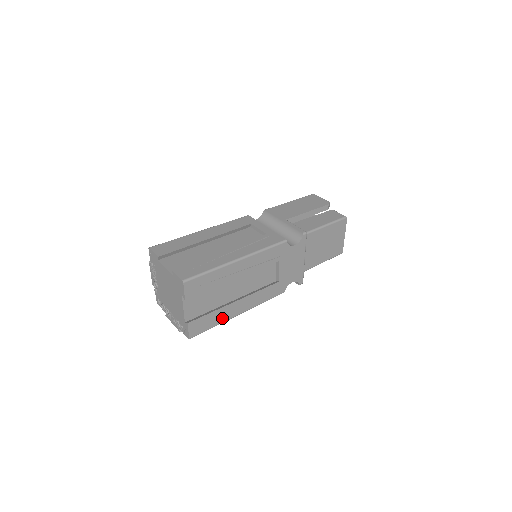
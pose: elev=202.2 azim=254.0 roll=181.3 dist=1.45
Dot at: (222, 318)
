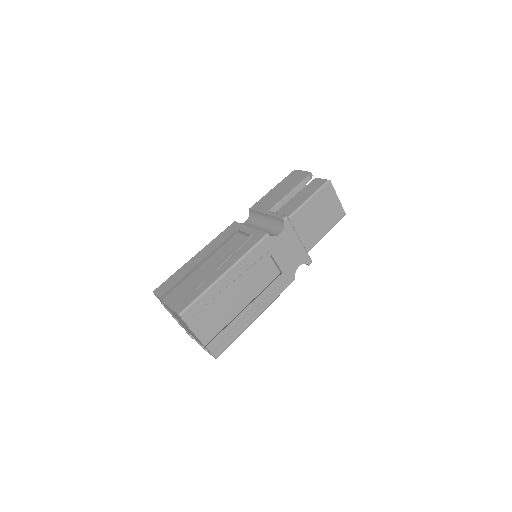
Dot at: (240, 328)
